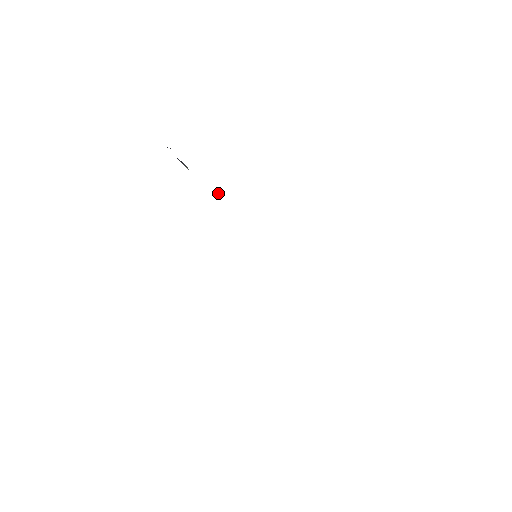
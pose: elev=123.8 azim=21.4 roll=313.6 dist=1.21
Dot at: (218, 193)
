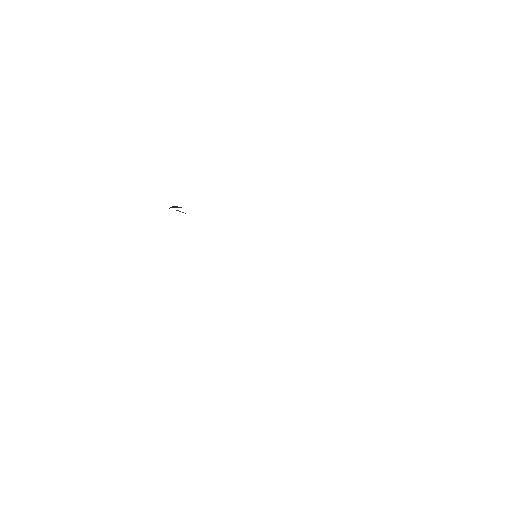
Dot at: occluded
